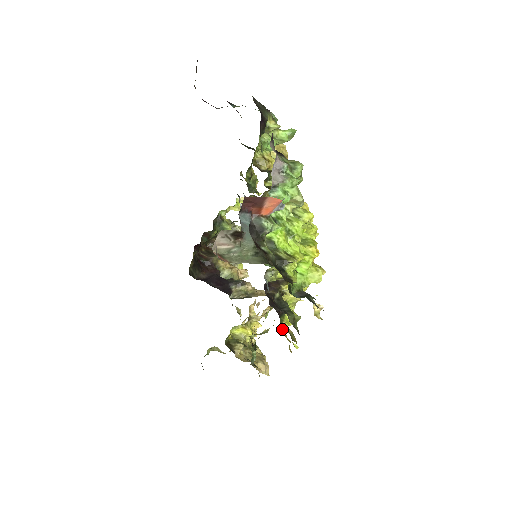
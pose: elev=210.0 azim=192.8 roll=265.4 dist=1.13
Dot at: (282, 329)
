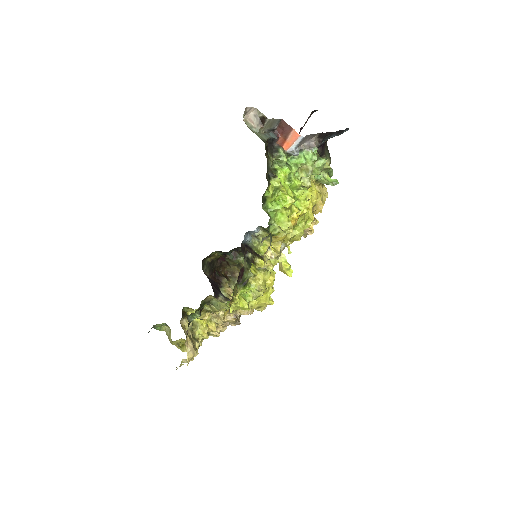
Dot at: occluded
